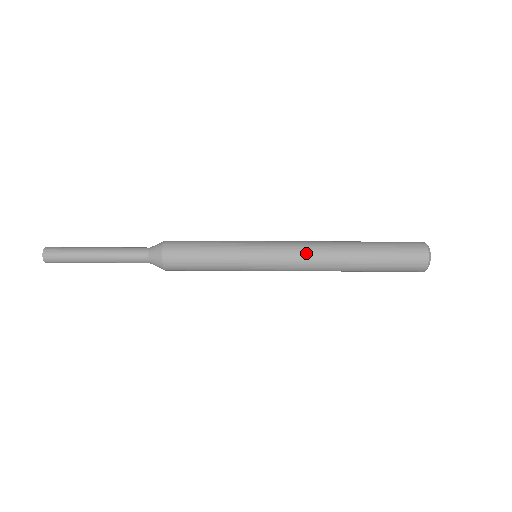
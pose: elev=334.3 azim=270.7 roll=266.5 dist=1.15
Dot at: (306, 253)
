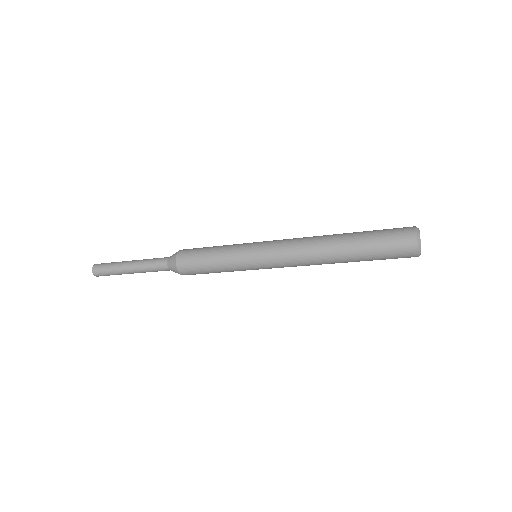
Dot at: (296, 241)
